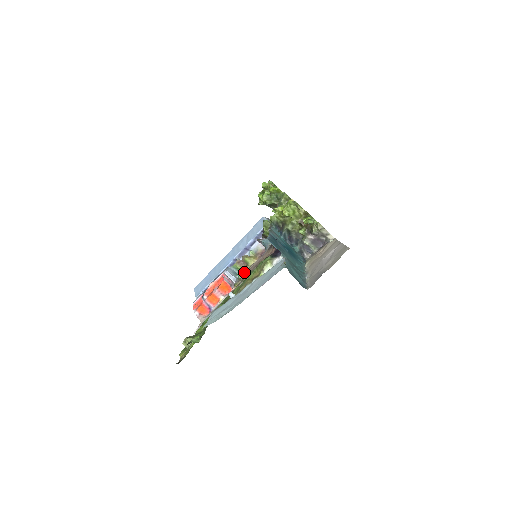
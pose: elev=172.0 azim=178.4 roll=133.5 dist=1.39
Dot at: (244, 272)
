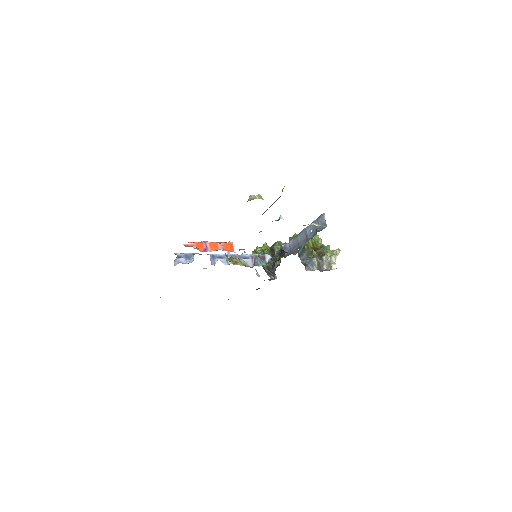
Dot at: (236, 260)
